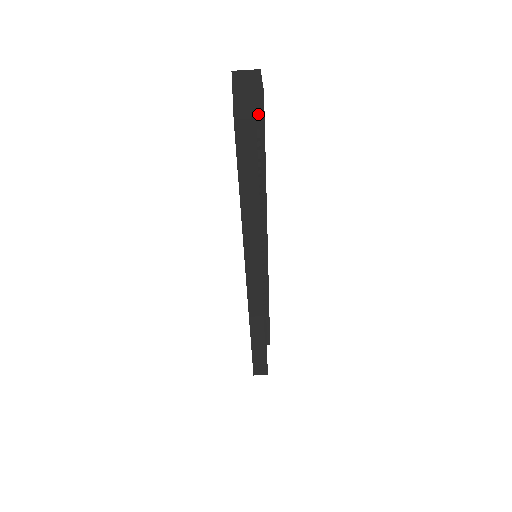
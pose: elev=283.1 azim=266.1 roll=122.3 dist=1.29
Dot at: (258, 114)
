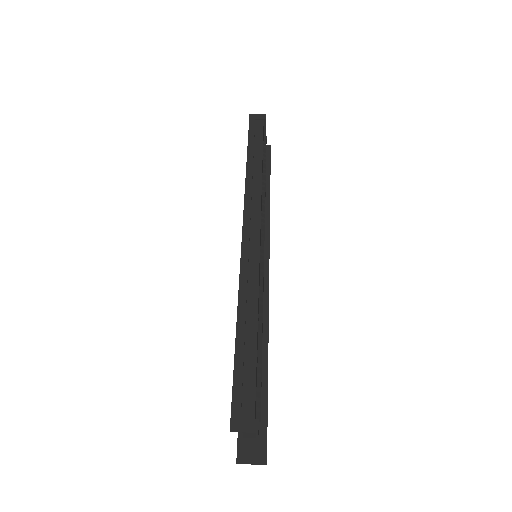
Dot at: occluded
